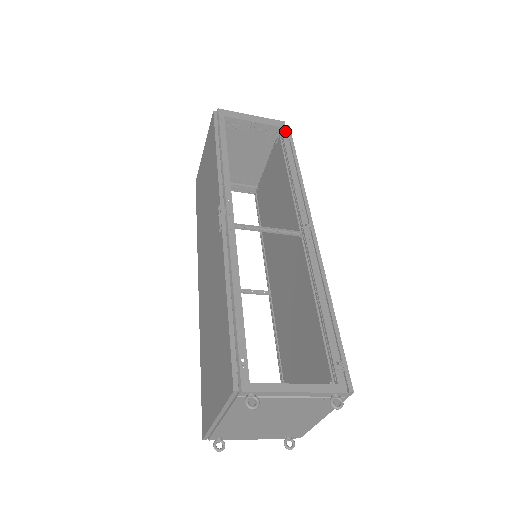
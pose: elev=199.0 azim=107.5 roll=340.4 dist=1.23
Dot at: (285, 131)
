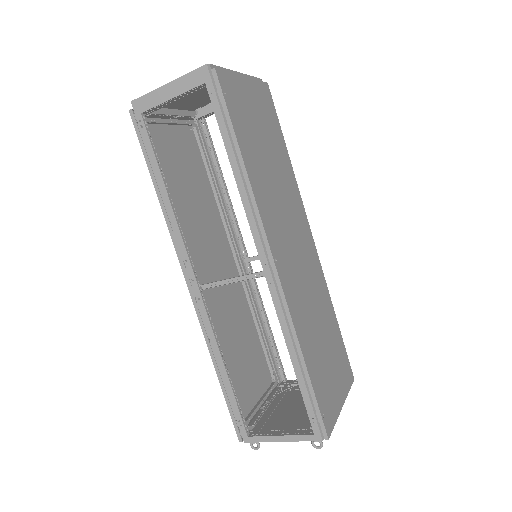
Dot at: (212, 89)
